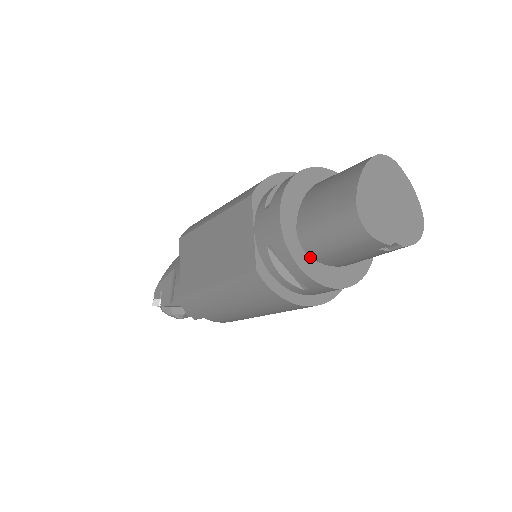
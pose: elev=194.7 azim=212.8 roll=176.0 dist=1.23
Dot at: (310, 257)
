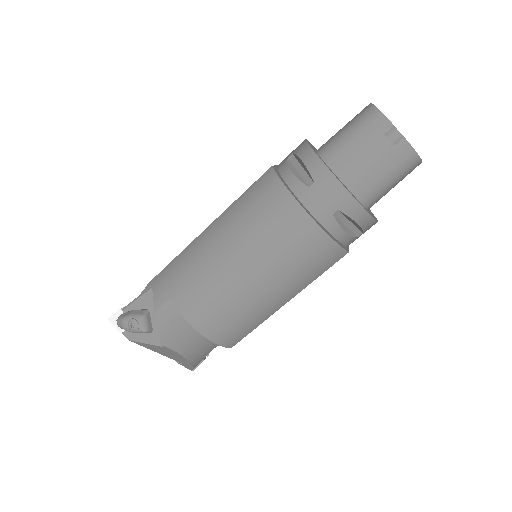
Dot at: (323, 160)
